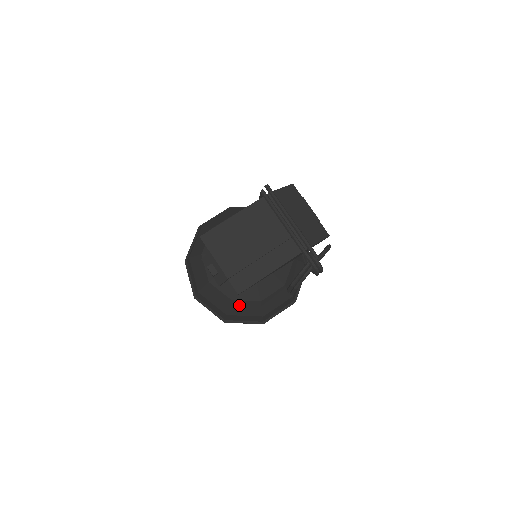
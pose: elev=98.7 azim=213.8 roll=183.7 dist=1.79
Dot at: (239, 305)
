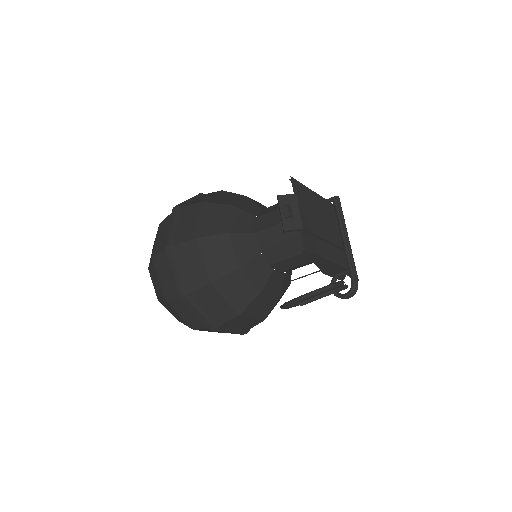
Dot at: (237, 281)
